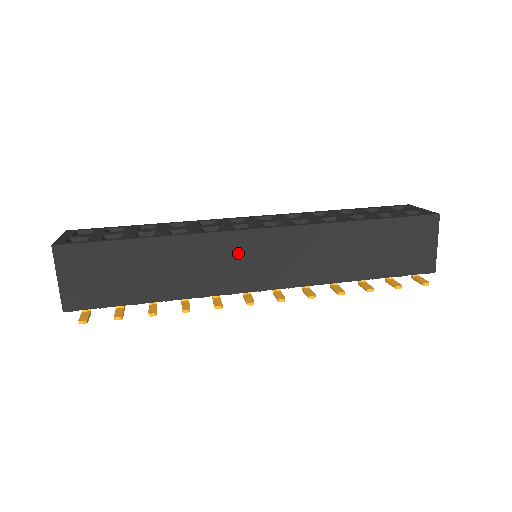
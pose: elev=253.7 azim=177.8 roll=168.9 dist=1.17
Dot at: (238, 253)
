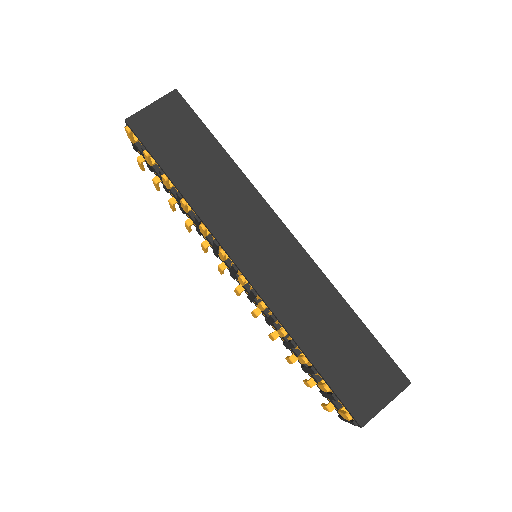
Dot at: (256, 223)
